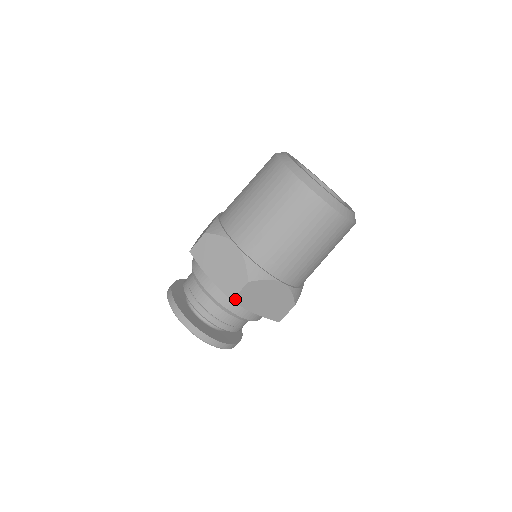
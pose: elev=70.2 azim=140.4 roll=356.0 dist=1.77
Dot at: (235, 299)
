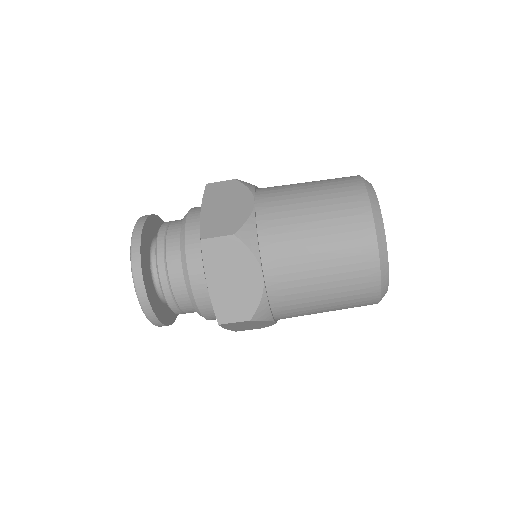
Dot at: (223, 324)
